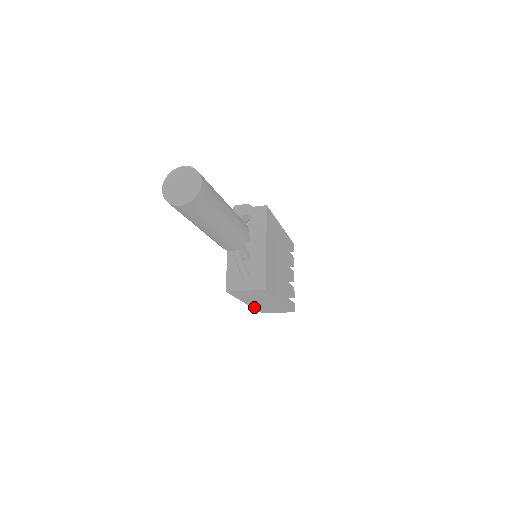
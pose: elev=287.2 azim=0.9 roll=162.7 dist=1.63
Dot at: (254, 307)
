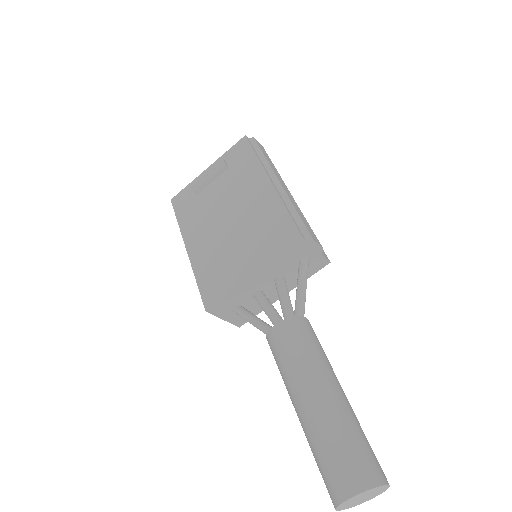
Dot at: (182, 231)
